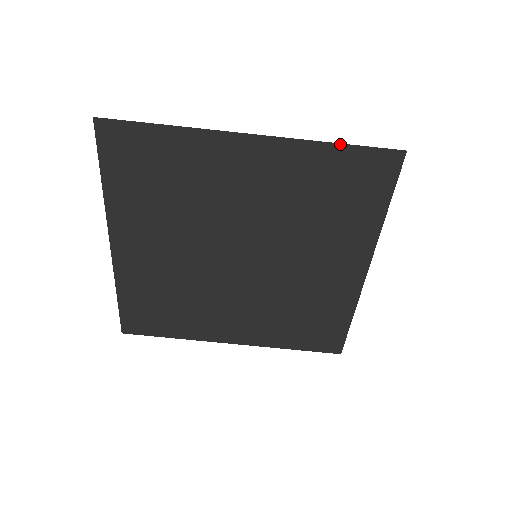
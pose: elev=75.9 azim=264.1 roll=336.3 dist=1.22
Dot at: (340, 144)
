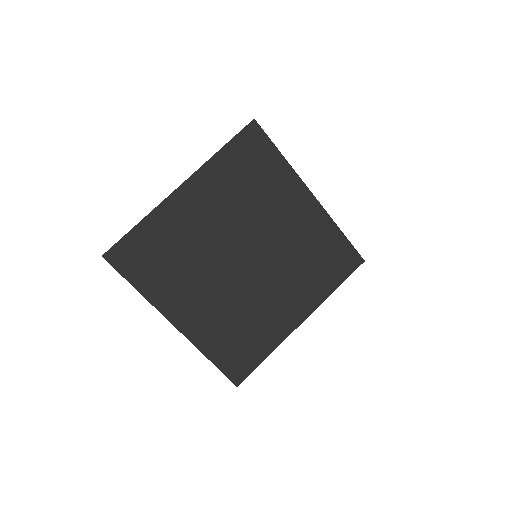
Dot at: (223, 148)
